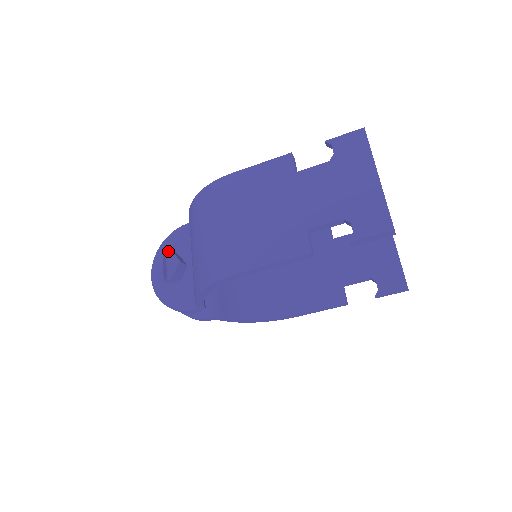
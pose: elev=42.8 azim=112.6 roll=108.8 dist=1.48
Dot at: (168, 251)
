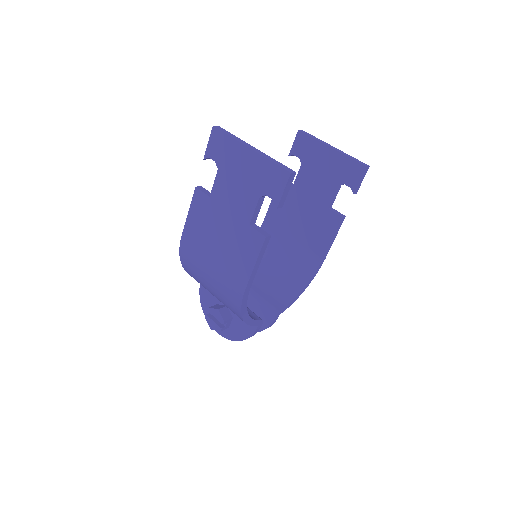
Dot at: occluded
